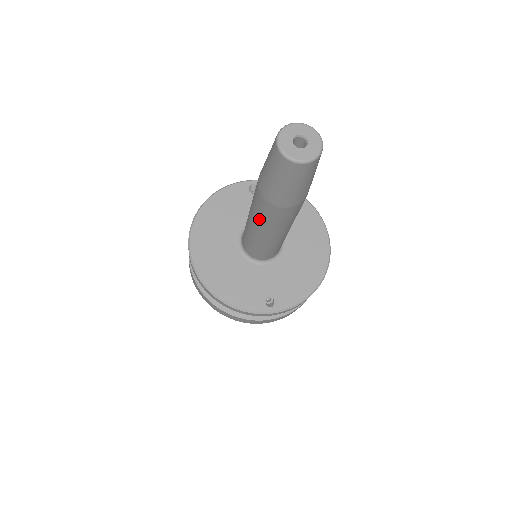
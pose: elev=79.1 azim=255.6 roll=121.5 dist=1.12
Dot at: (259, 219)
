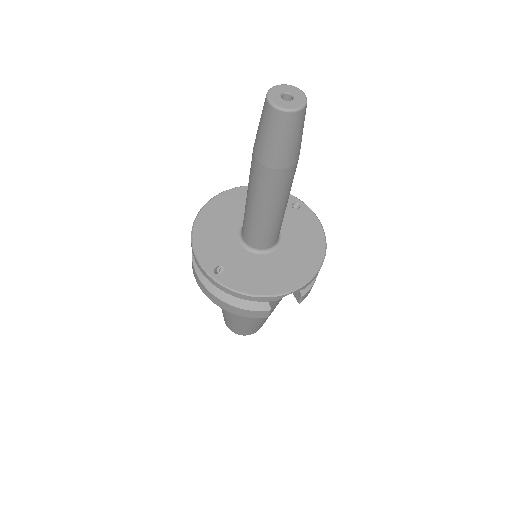
Dot at: (249, 177)
